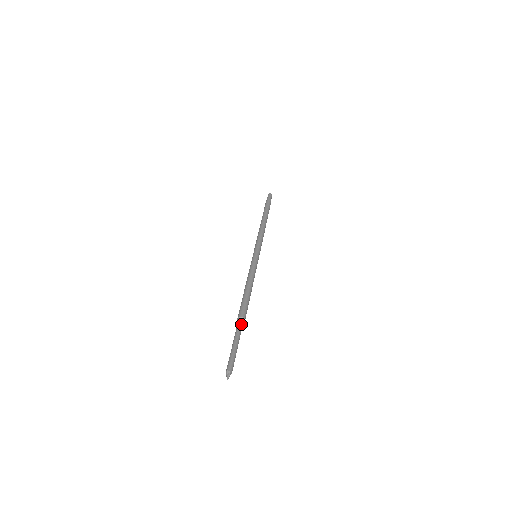
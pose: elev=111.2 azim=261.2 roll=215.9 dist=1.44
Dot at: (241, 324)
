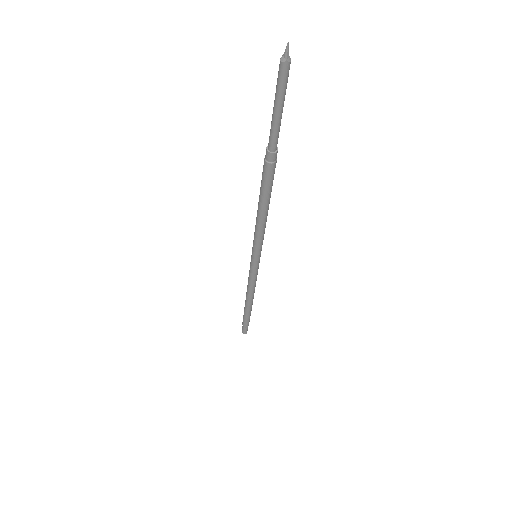
Dot at: (270, 145)
